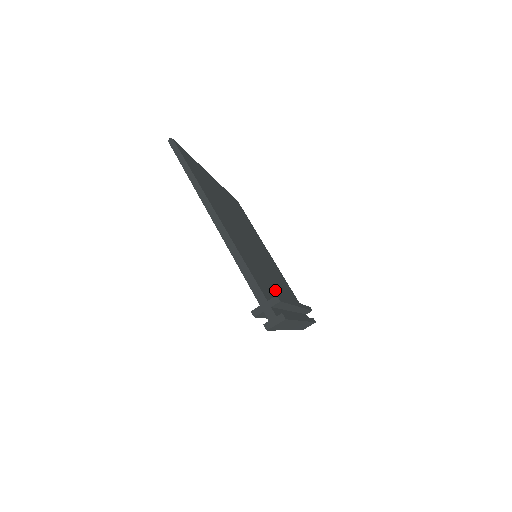
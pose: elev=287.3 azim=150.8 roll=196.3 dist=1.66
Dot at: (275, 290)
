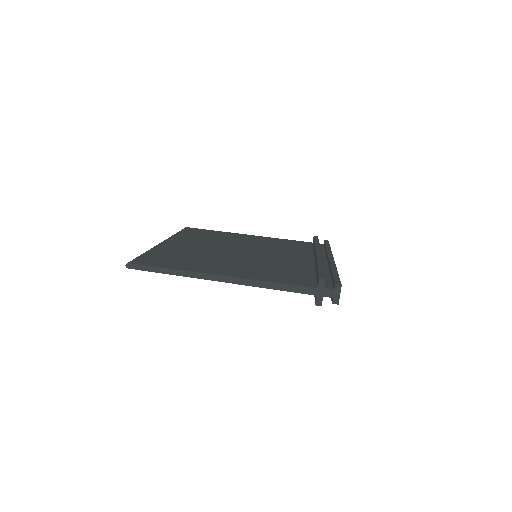
Dot at: (299, 265)
